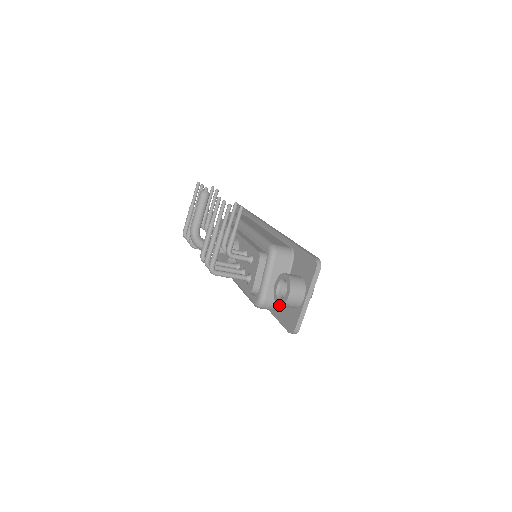
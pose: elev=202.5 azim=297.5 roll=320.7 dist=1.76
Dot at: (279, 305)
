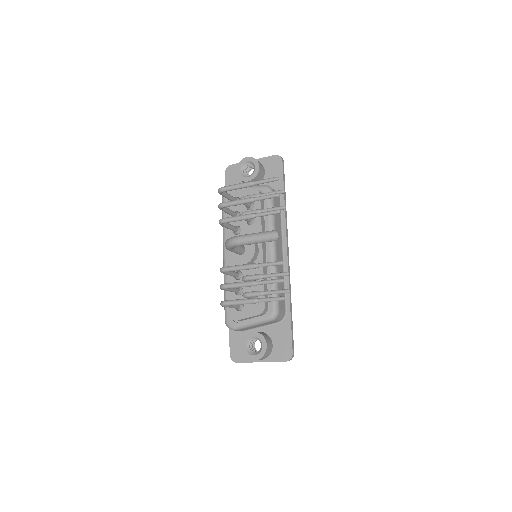
Dot at: (242, 351)
